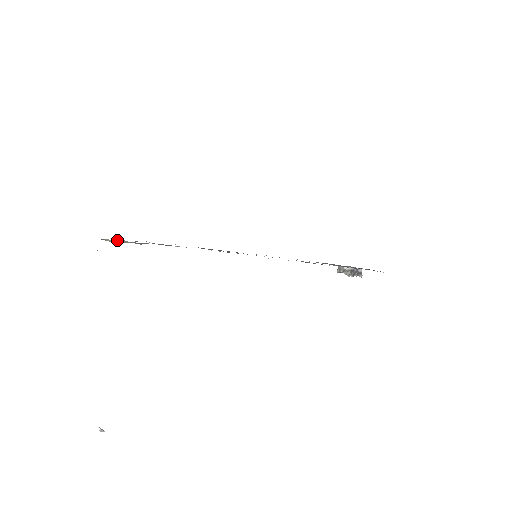
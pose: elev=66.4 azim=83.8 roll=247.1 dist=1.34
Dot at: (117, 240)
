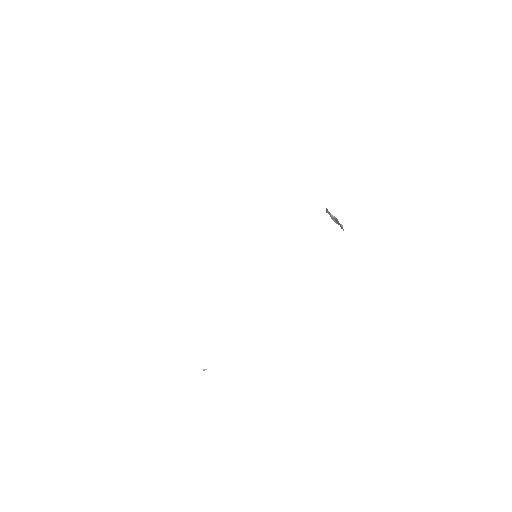
Dot at: occluded
